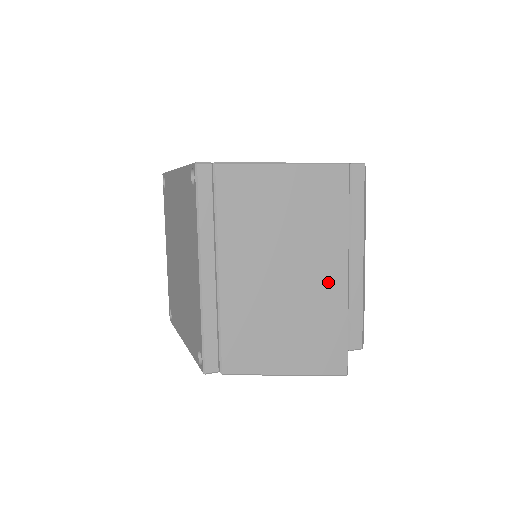
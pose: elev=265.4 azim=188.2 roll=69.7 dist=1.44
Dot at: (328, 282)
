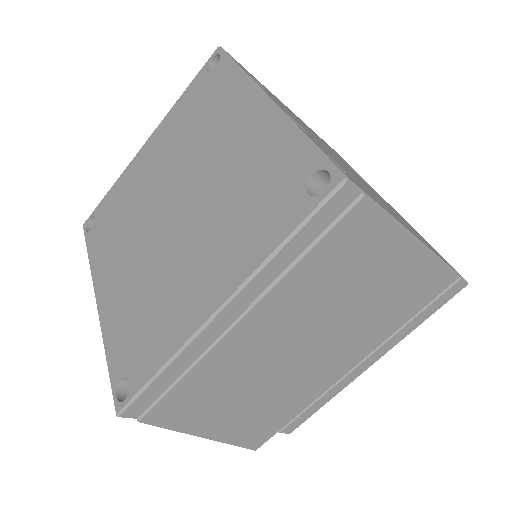
Dot at: (325, 373)
